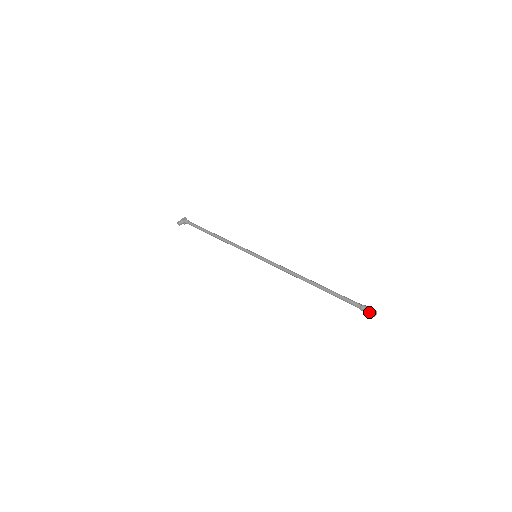
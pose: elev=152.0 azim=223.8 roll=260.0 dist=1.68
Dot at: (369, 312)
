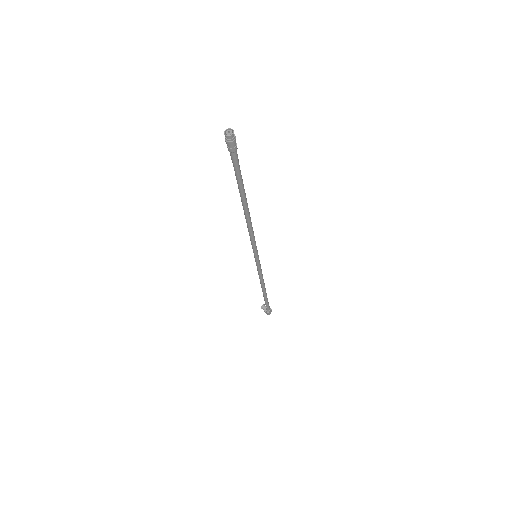
Dot at: occluded
